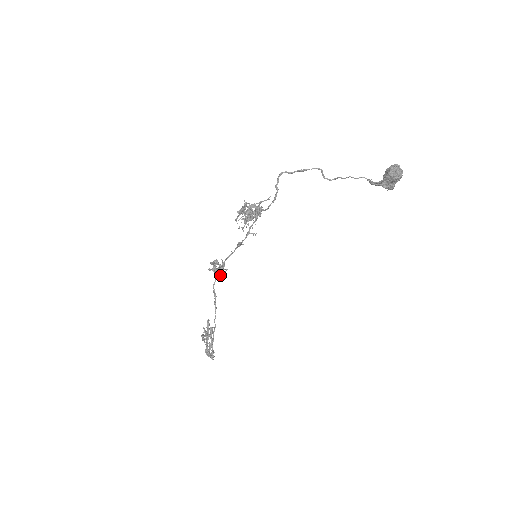
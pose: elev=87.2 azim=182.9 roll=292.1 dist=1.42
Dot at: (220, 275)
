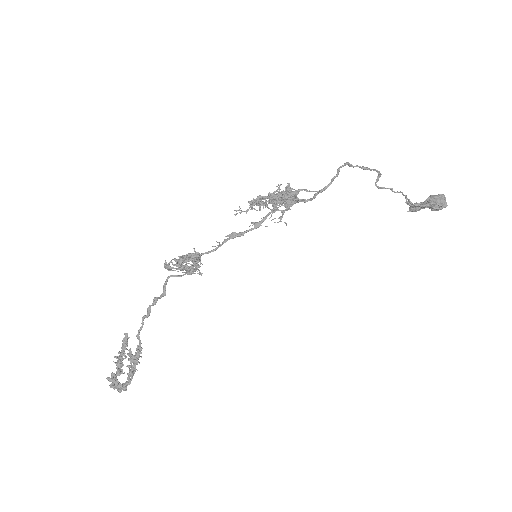
Dot at: (190, 274)
